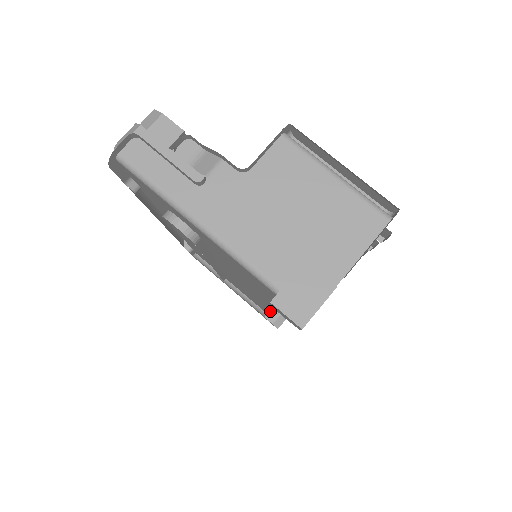
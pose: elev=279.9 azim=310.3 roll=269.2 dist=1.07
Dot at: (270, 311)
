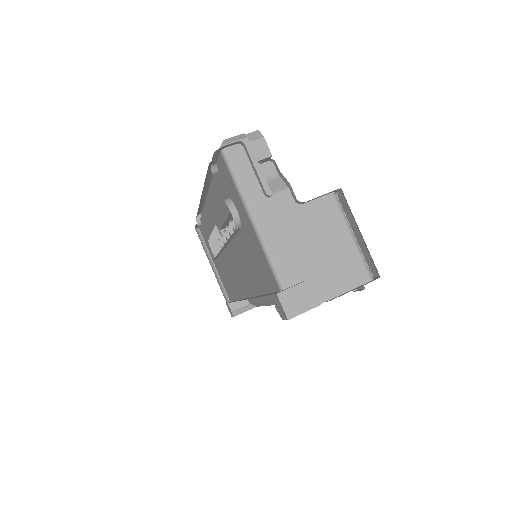
Dot at: occluded
